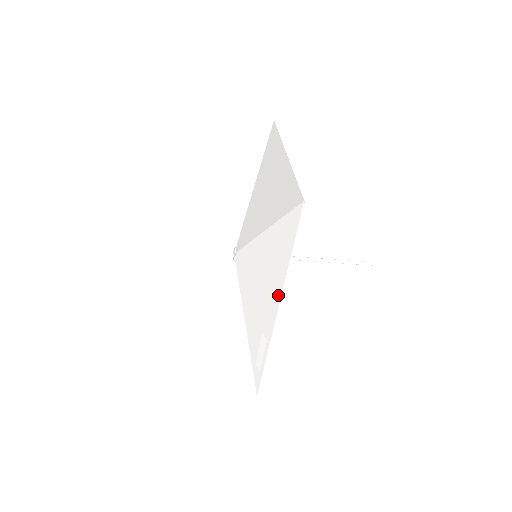
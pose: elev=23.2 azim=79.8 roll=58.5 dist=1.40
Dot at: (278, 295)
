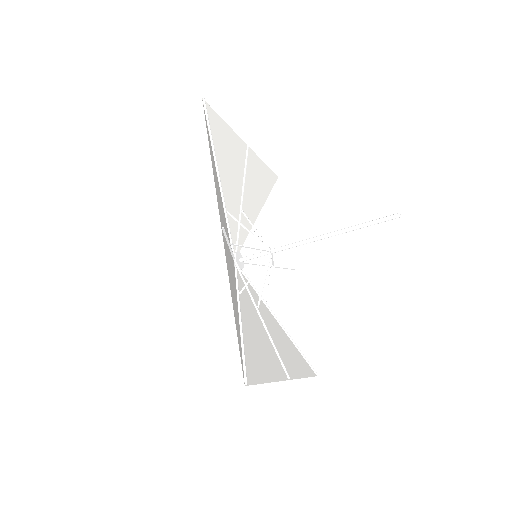
Dot at: (218, 206)
